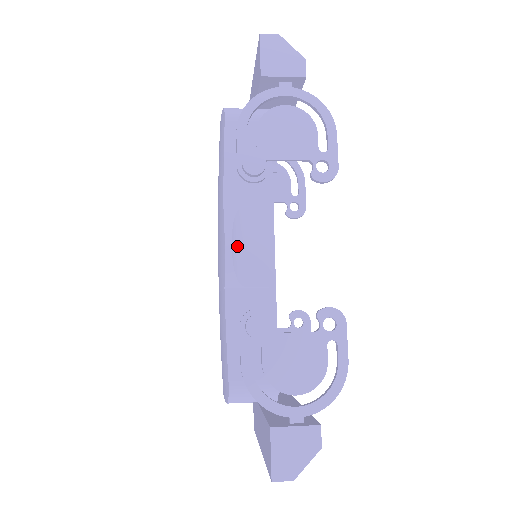
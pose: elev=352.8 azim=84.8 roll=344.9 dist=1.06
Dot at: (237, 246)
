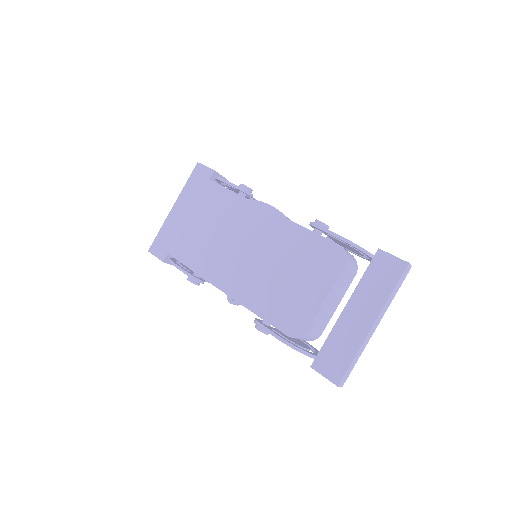
Dot at: occluded
